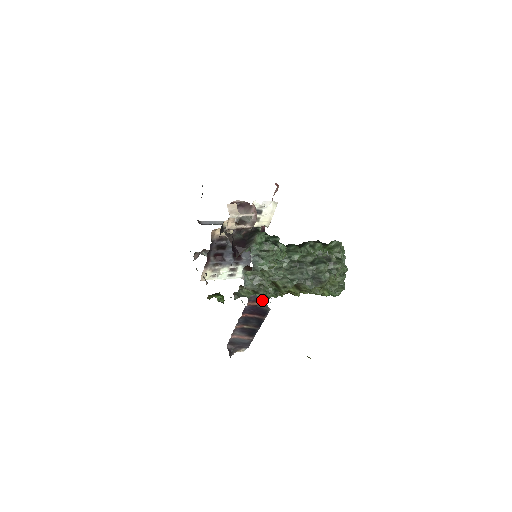
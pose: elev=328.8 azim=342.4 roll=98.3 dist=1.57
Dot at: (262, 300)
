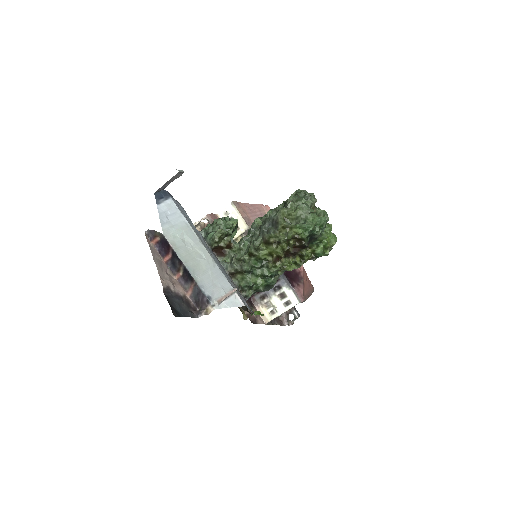
Dot at: (154, 231)
